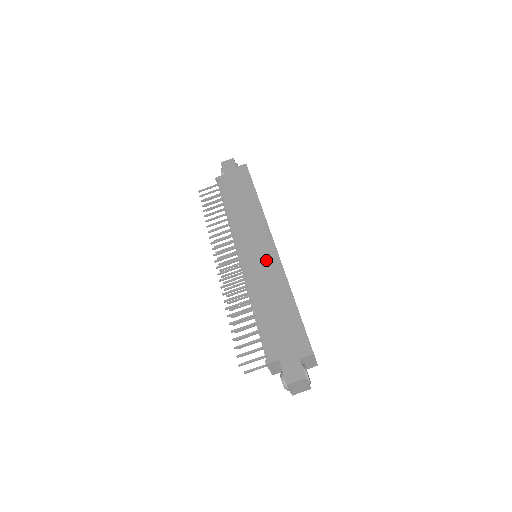
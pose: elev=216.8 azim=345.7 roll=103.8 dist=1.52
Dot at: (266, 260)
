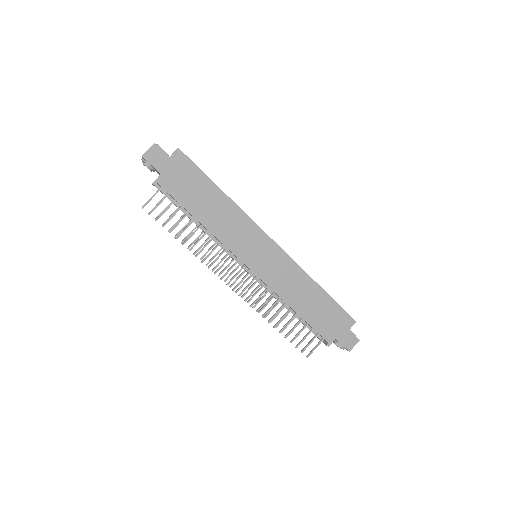
Dot at: (279, 264)
